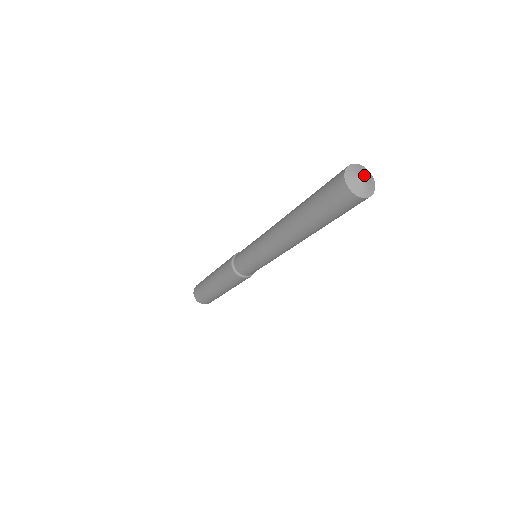
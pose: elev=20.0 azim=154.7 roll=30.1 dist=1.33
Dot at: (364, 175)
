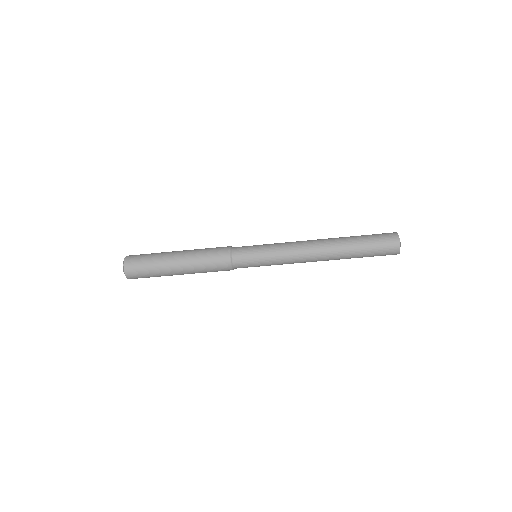
Dot at: occluded
